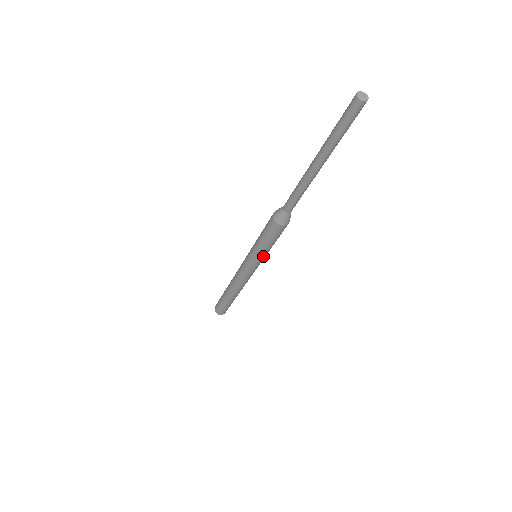
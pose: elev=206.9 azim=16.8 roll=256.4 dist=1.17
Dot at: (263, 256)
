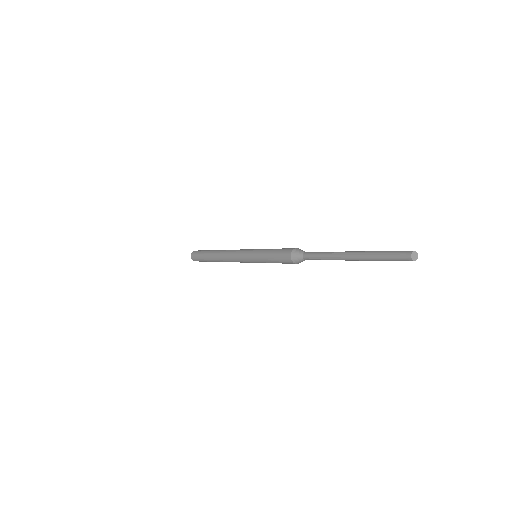
Dot at: occluded
